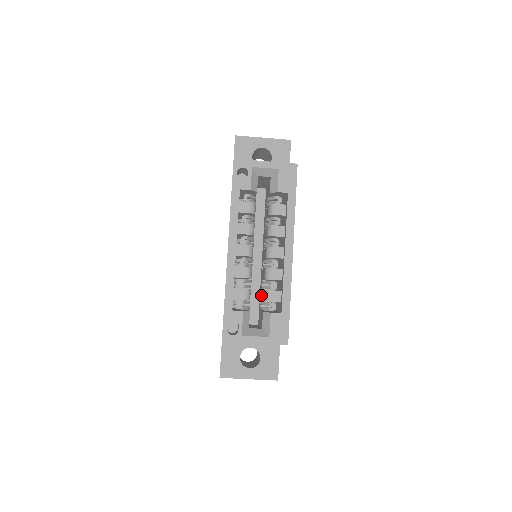
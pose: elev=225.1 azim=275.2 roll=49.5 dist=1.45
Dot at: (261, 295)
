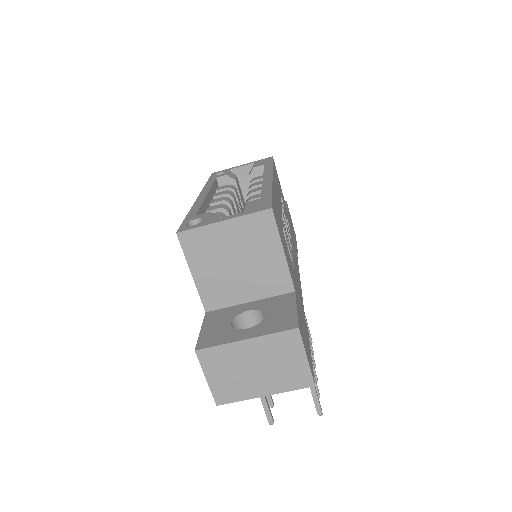
Dot at: occluded
